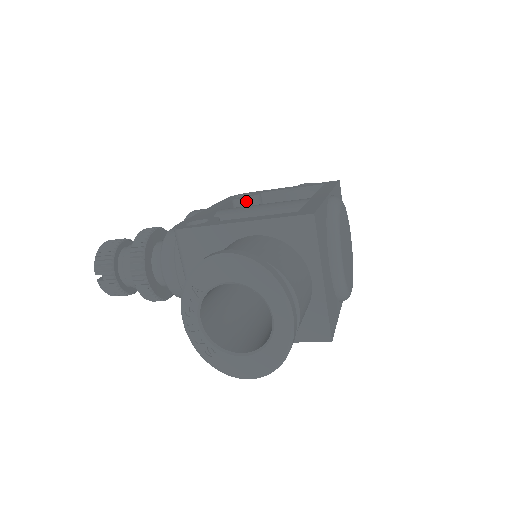
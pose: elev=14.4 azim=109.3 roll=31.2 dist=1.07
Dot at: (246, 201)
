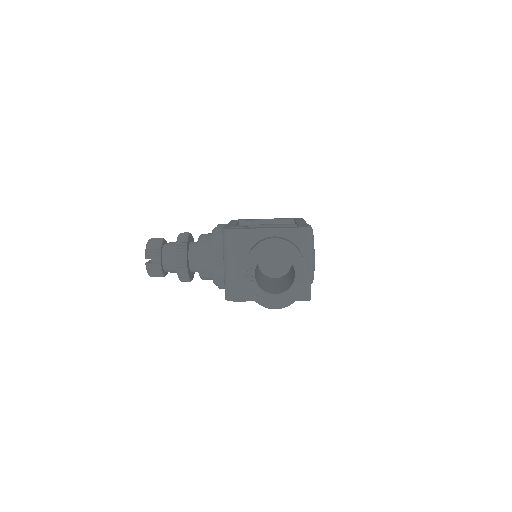
Dot at: (247, 223)
